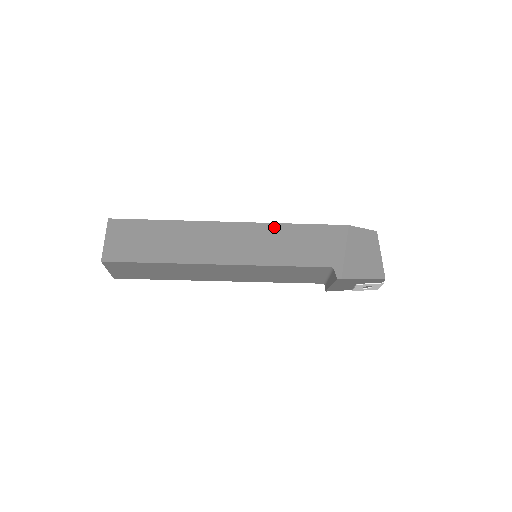
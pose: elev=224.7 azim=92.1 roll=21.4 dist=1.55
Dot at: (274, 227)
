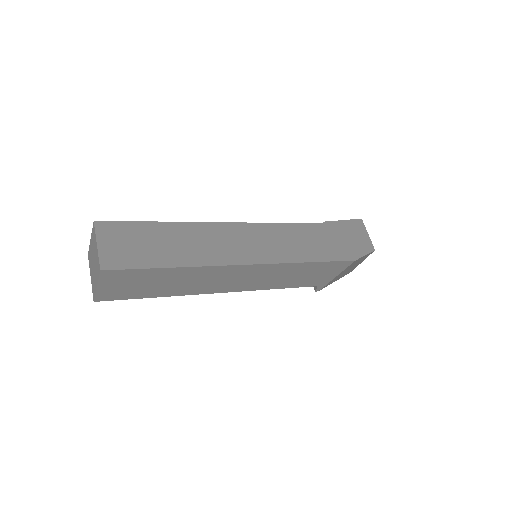
Dot at: (289, 266)
